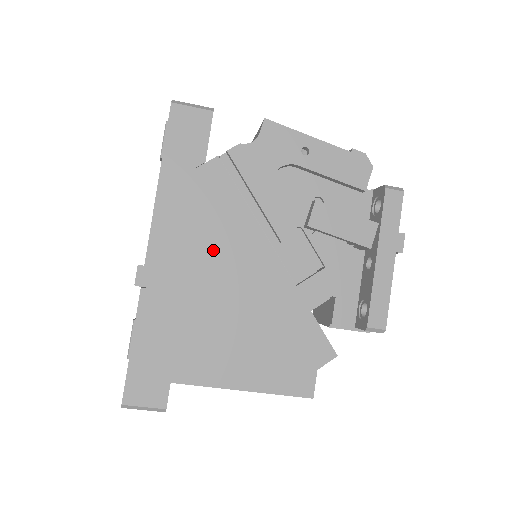
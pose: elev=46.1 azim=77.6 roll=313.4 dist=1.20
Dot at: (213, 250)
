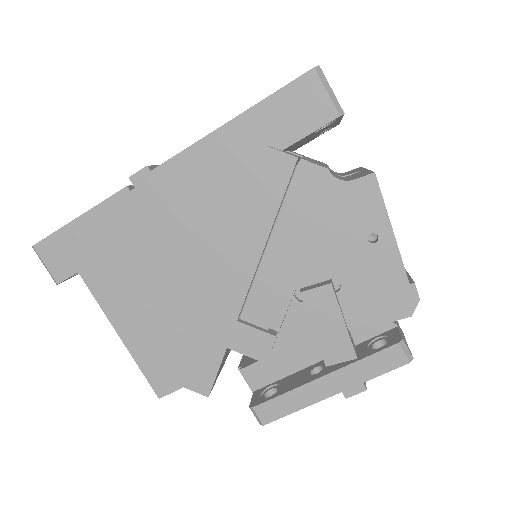
Dot at: (208, 223)
